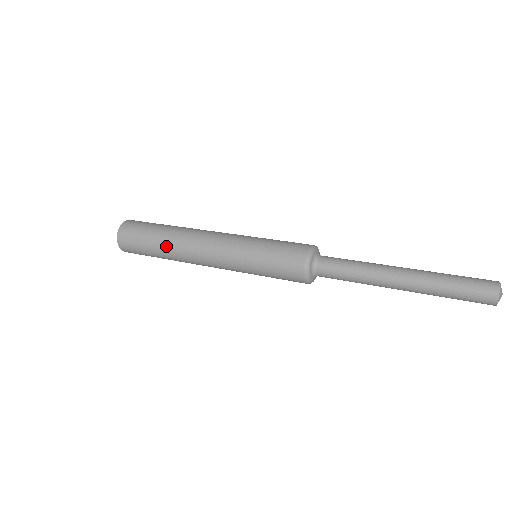
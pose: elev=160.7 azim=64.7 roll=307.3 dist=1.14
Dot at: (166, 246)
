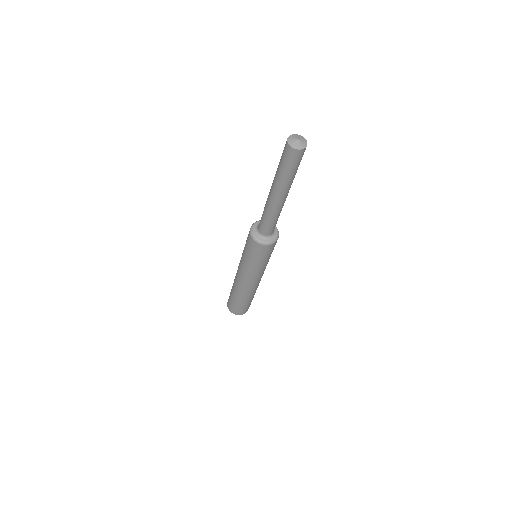
Dot at: (237, 295)
